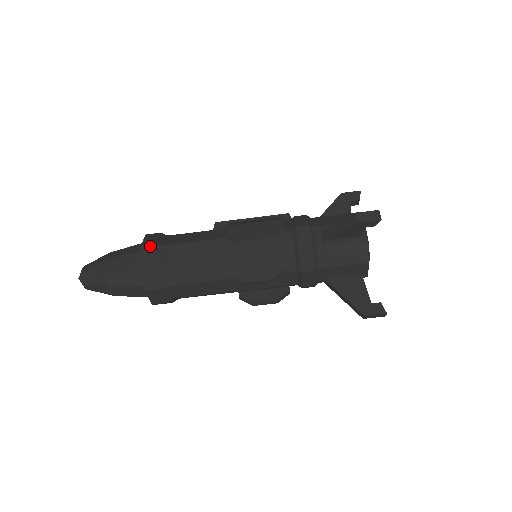
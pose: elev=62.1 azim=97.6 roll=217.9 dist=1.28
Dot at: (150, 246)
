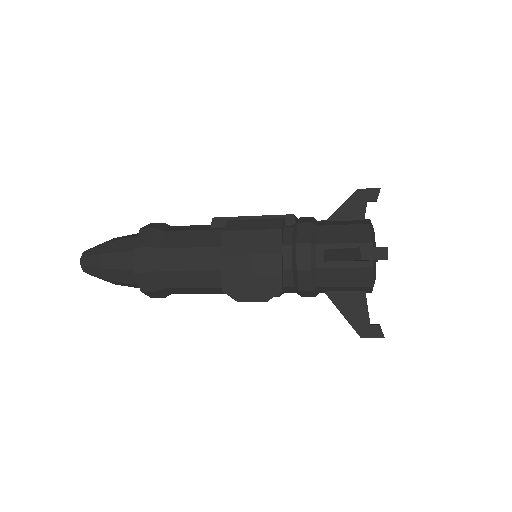
Dot at: (143, 249)
